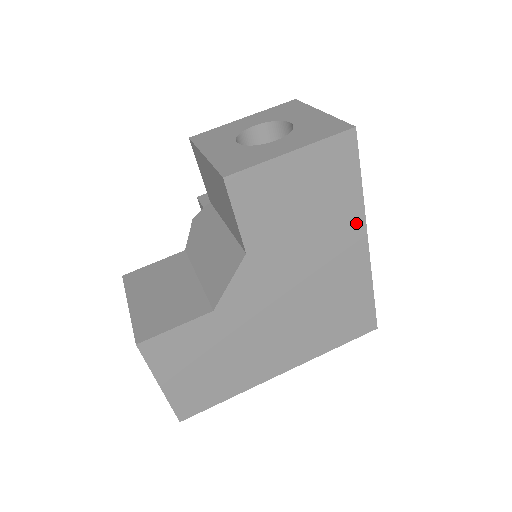
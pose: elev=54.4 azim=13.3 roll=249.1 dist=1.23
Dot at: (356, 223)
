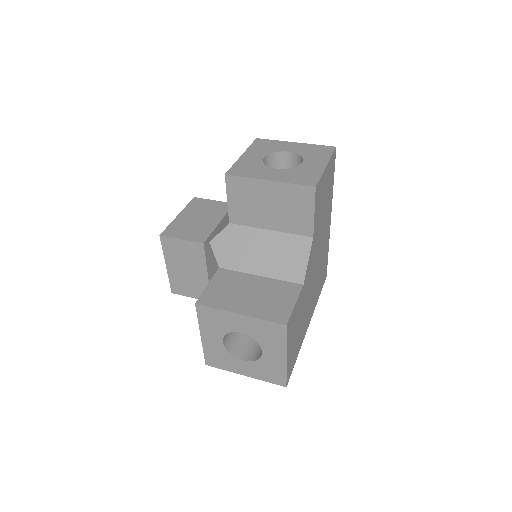
Dot at: (330, 206)
